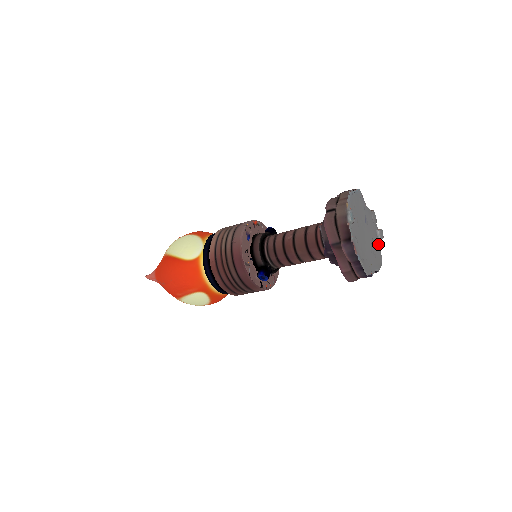
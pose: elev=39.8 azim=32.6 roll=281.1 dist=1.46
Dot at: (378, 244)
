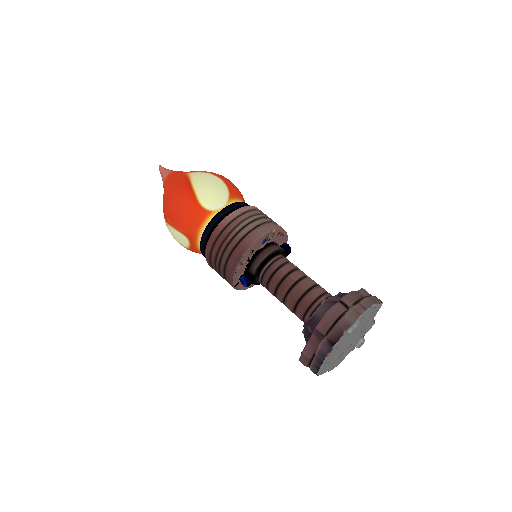
Dot at: (351, 349)
